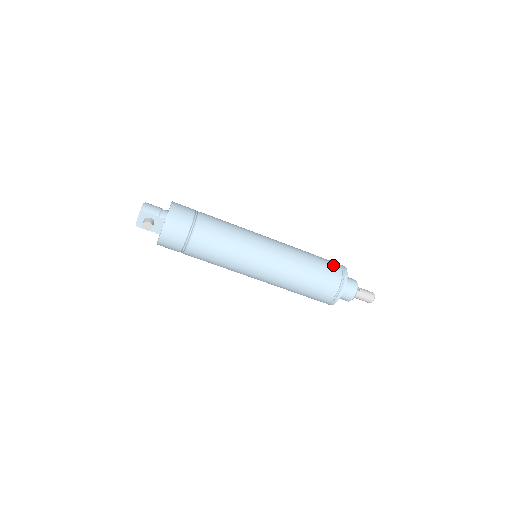
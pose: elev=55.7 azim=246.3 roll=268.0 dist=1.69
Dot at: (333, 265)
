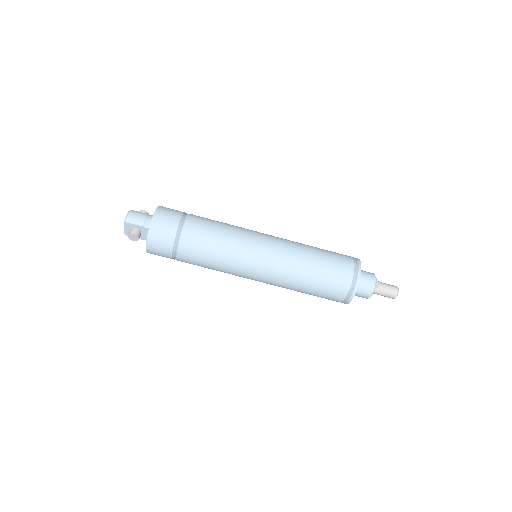
Dot at: (343, 264)
